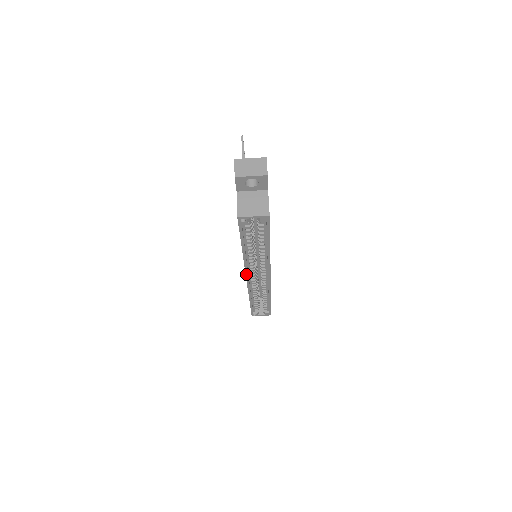
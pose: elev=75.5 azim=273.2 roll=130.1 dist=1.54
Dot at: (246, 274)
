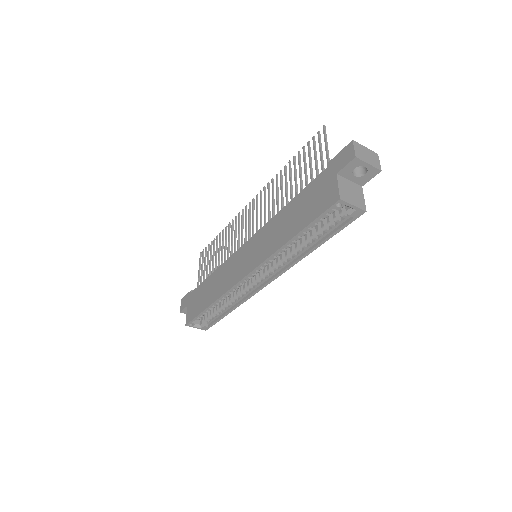
Dot at: (253, 270)
